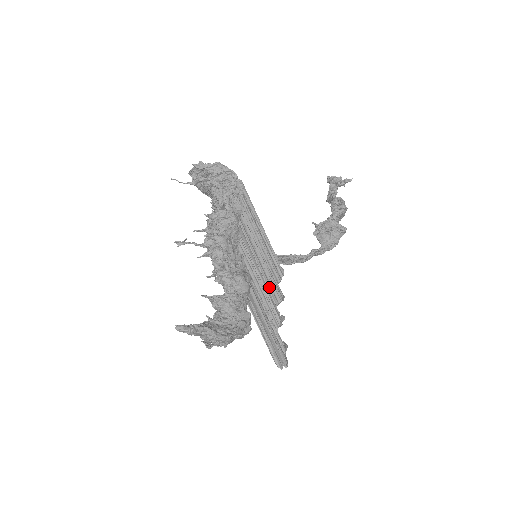
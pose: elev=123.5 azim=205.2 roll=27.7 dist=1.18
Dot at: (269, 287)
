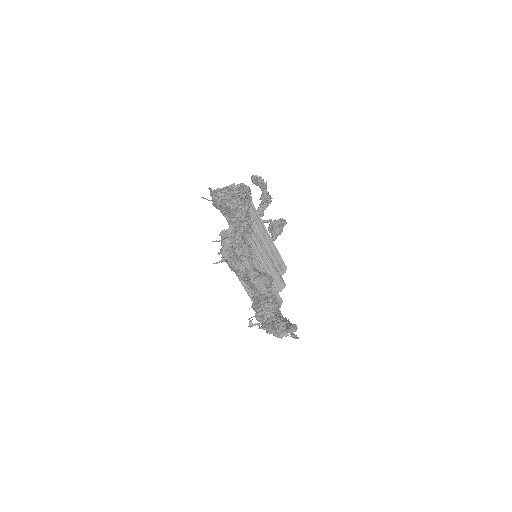
Dot at: occluded
